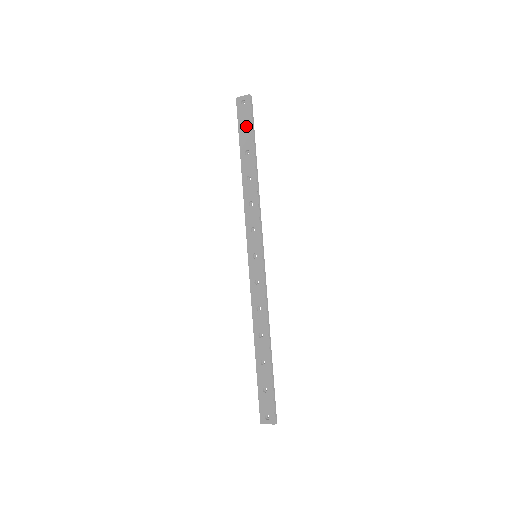
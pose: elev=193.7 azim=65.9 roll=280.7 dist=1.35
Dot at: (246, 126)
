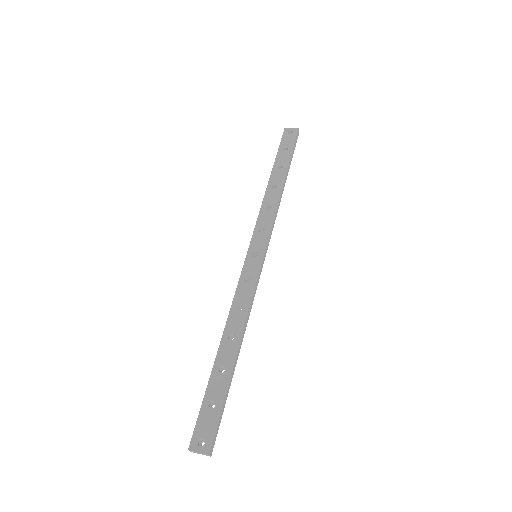
Dot at: (286, 150)
